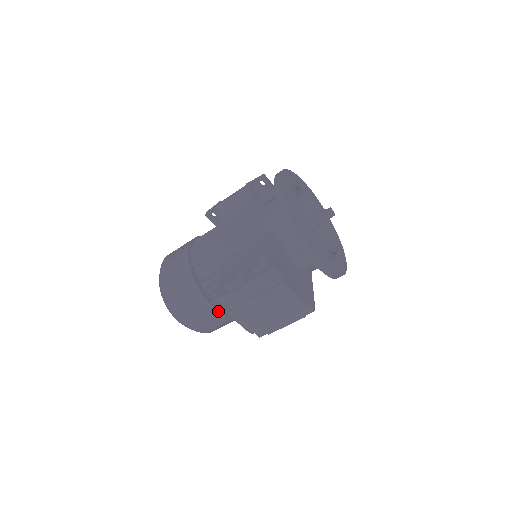
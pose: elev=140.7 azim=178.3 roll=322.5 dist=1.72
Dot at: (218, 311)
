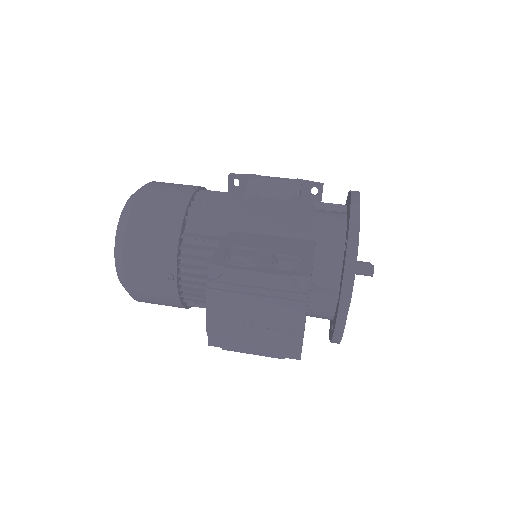
Dot at: (177, 281)
